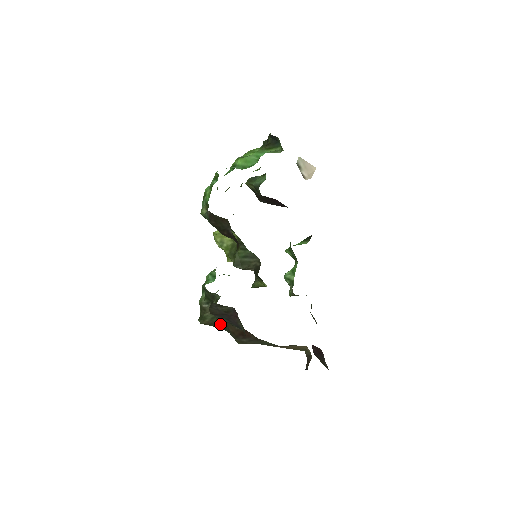
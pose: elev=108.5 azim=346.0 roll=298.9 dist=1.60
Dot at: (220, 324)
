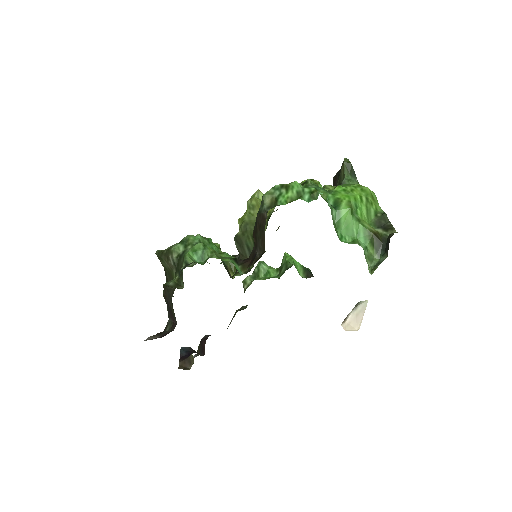
Dot at: (167, 275)
